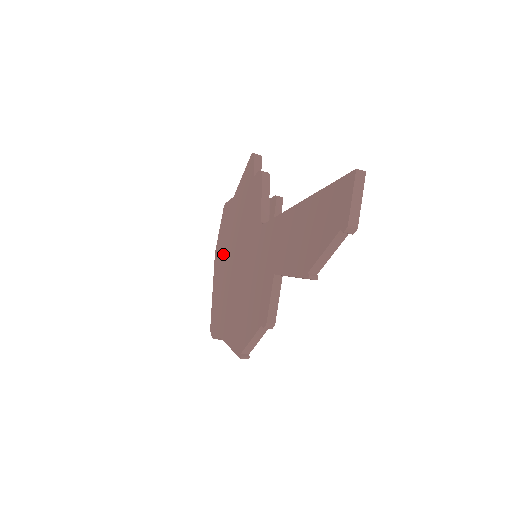
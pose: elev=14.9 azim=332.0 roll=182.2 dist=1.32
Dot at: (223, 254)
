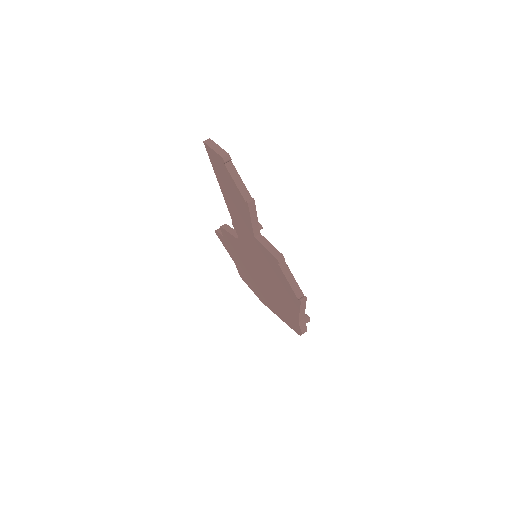
Dot at: (260, 292)
